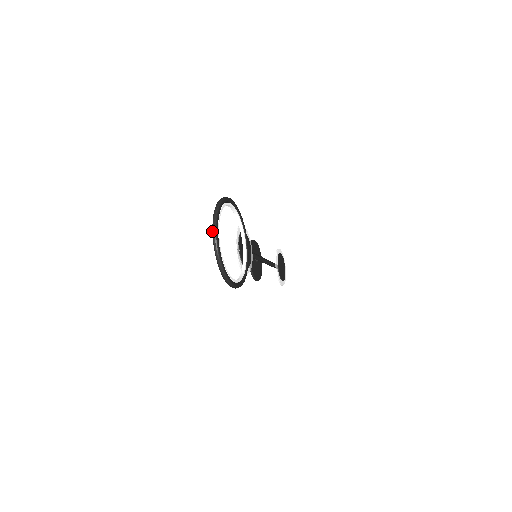
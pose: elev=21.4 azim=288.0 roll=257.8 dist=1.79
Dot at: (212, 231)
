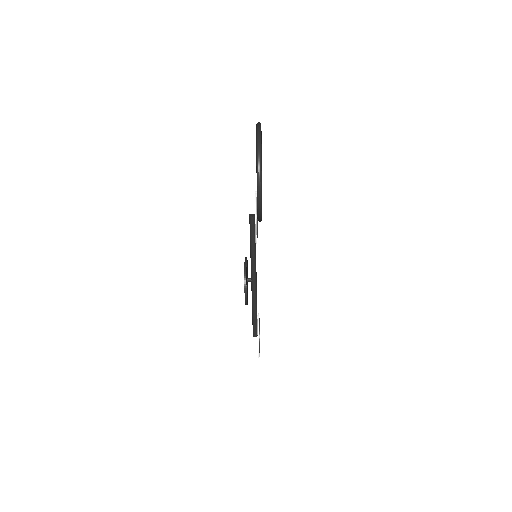
Dot at: (256, 124)
